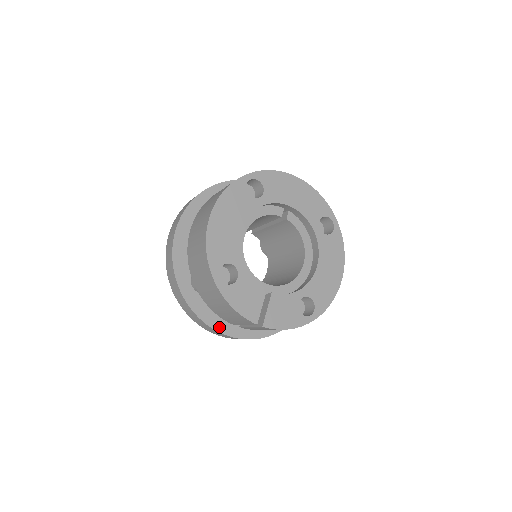
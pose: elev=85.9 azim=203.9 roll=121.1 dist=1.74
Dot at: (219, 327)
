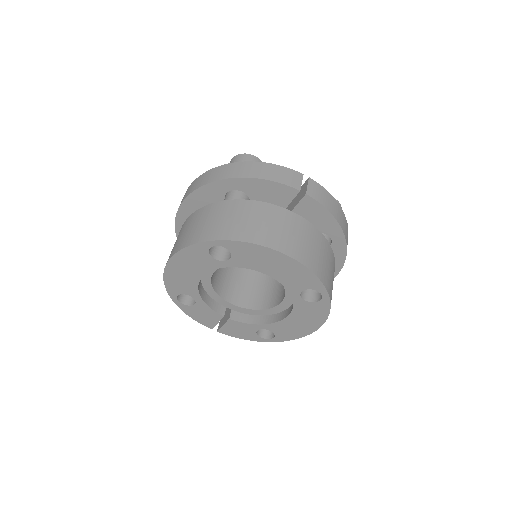
Dot at: occluded
